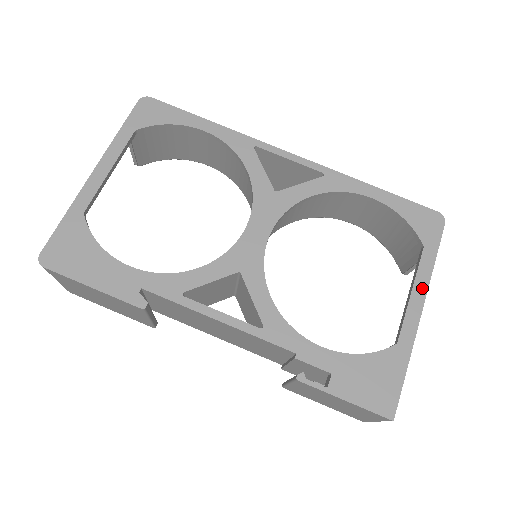
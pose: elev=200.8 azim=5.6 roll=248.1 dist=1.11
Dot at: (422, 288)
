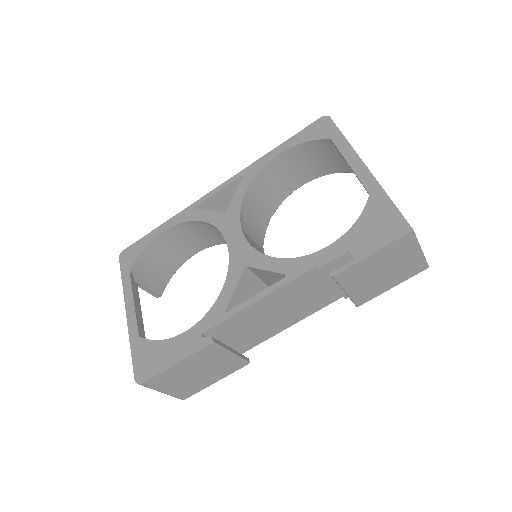
Dot at: (352, 156)
